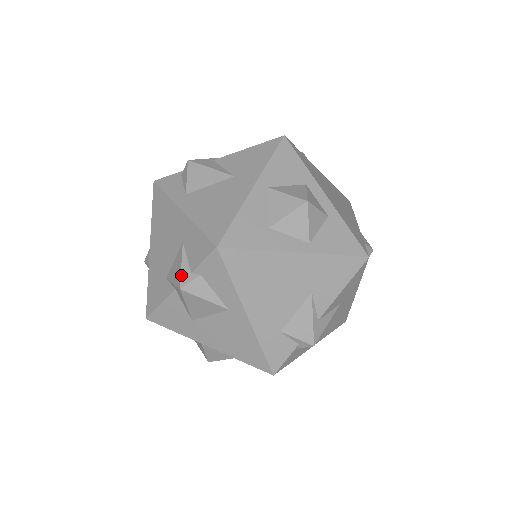
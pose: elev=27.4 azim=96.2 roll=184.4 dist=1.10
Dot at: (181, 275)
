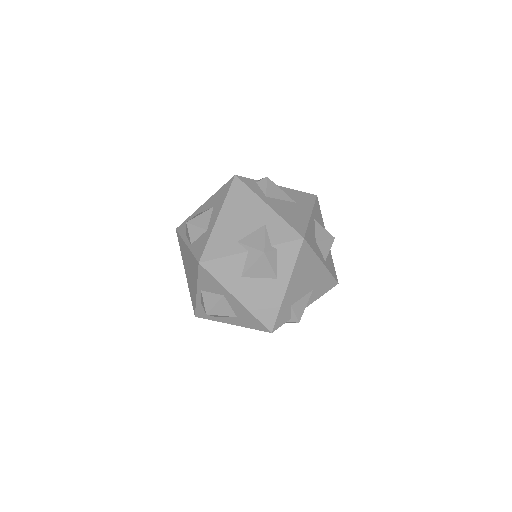
Dot at: (265, 244)
